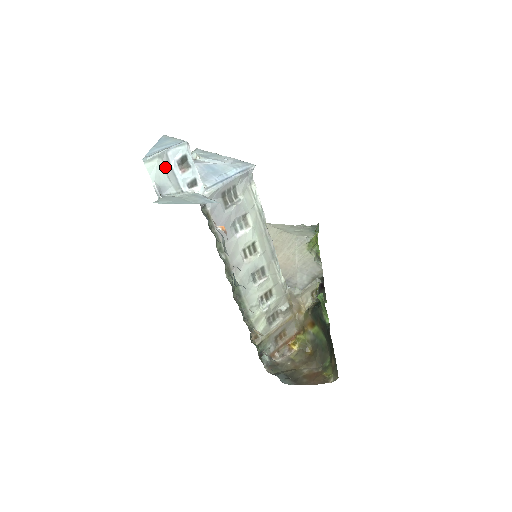
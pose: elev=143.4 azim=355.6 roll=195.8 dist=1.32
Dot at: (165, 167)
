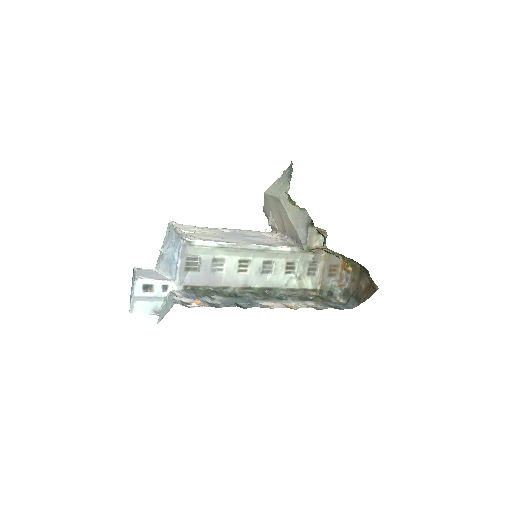
Dot at: (143, 300)
